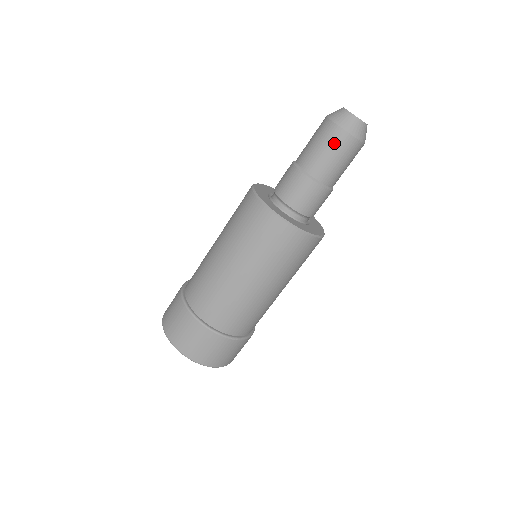
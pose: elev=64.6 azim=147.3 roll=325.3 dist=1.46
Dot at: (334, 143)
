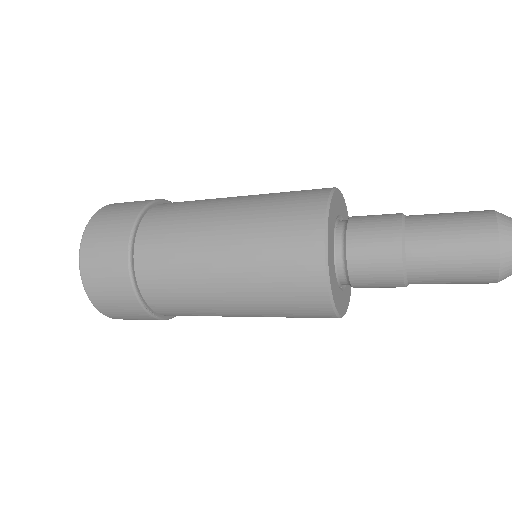
Dot at: occluded
